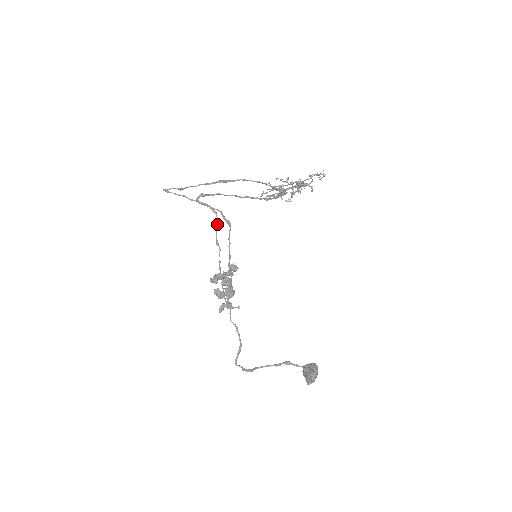
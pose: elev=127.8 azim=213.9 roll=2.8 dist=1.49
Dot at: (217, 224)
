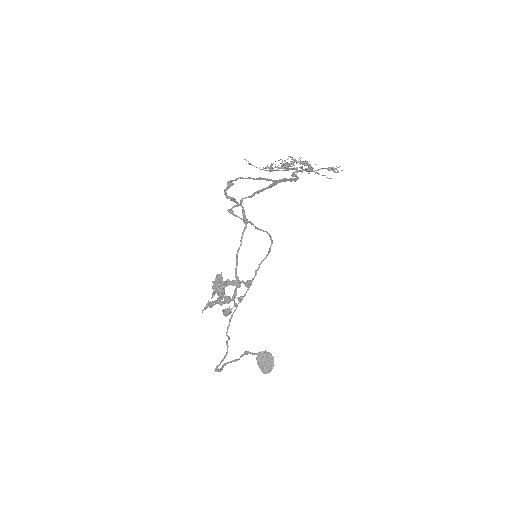
Dot at: (268, 254)
